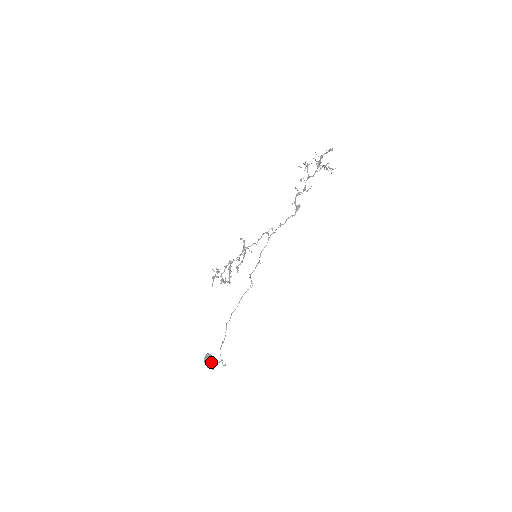
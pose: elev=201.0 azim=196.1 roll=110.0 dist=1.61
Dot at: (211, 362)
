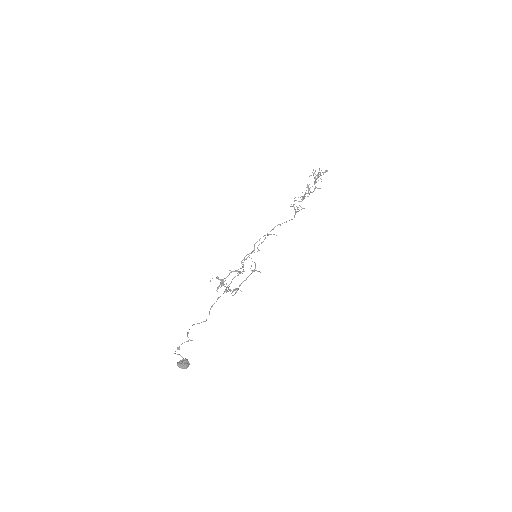
Dot at: (185, 365)
